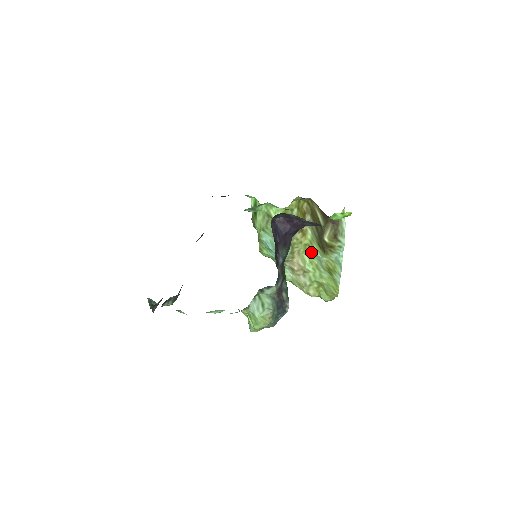
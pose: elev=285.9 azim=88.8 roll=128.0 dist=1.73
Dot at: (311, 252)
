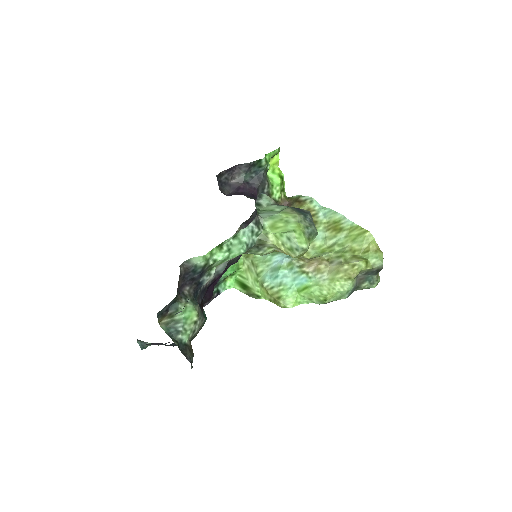
Dot at: (311, 246)
